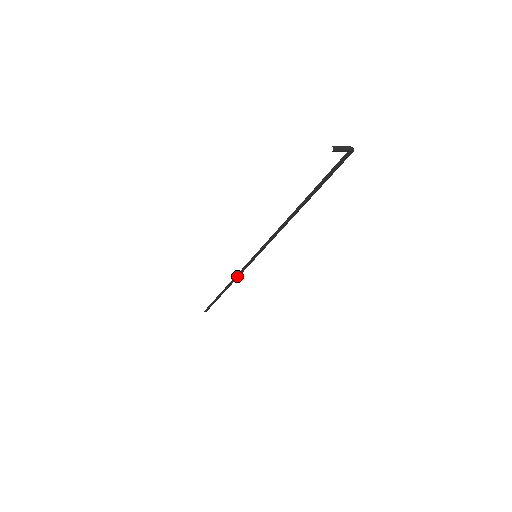
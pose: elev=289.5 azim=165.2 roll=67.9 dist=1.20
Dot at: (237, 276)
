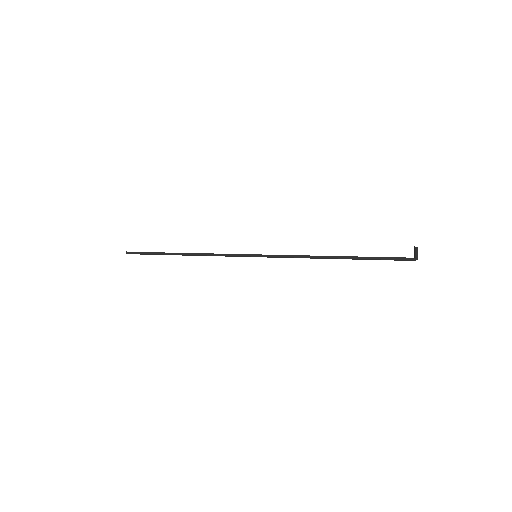
Dot at: (214, 254)
